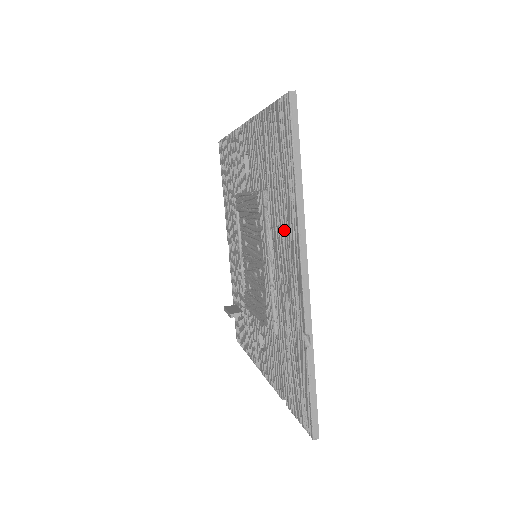
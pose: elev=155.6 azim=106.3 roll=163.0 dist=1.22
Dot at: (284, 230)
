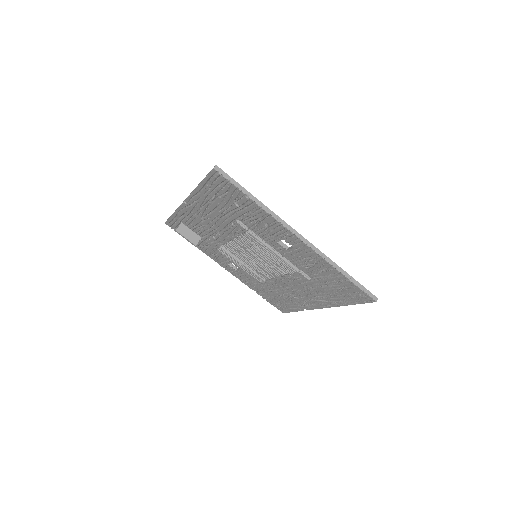
Dot at: (318, 295)
